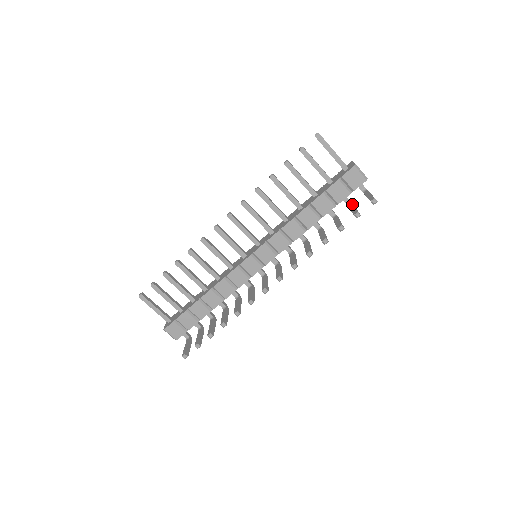
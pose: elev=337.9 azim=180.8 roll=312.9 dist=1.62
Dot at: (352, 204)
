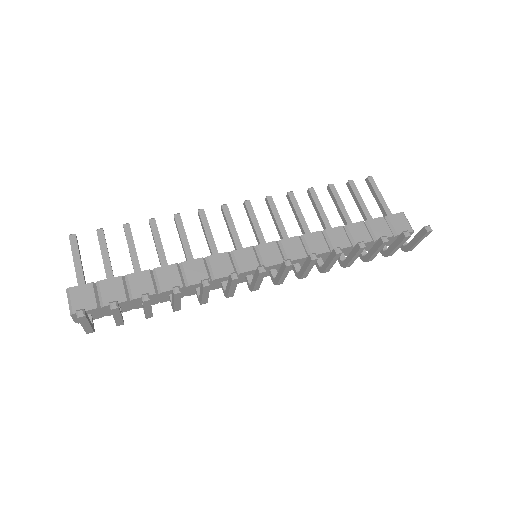
Dot at: occluded
